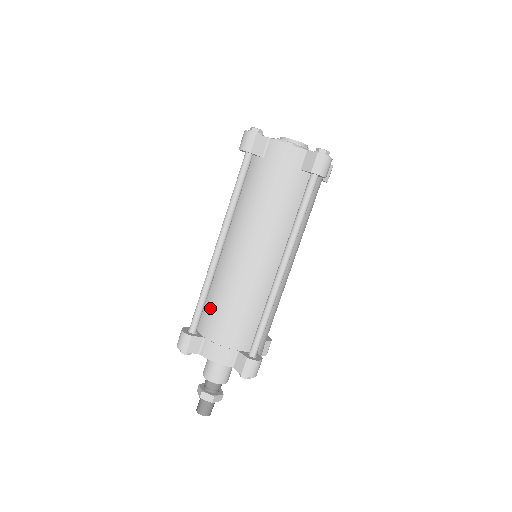
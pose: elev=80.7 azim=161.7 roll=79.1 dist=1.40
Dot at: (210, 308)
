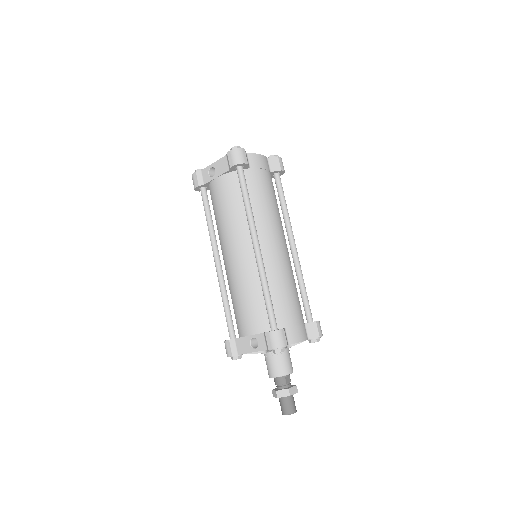
Dot at: (274, 302)
